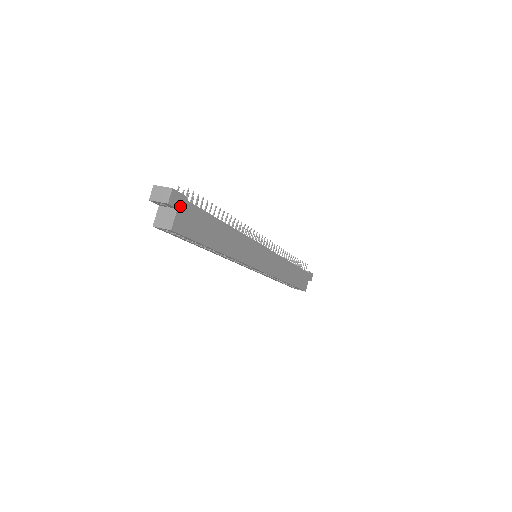
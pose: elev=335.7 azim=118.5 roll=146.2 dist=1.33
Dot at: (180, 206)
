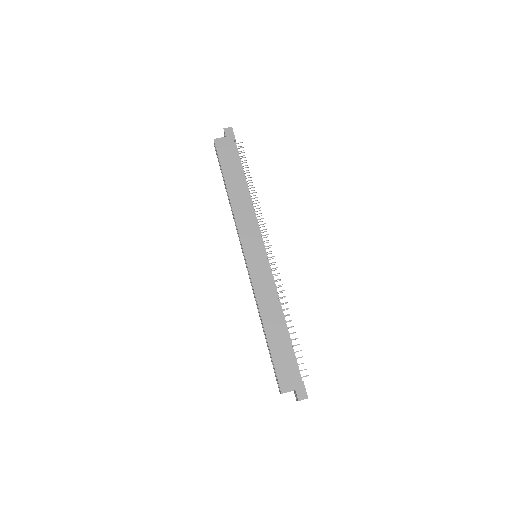
Dot at: (228, 138)
